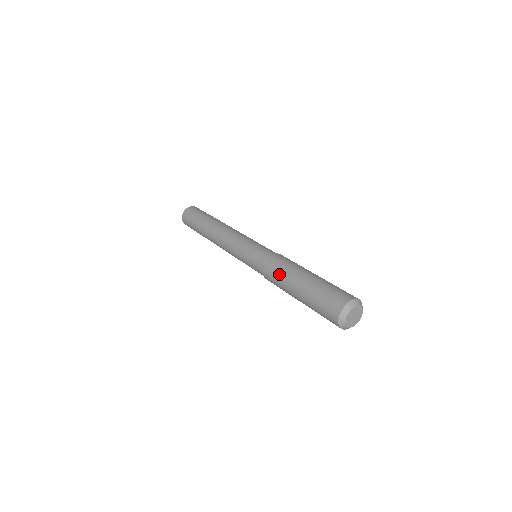
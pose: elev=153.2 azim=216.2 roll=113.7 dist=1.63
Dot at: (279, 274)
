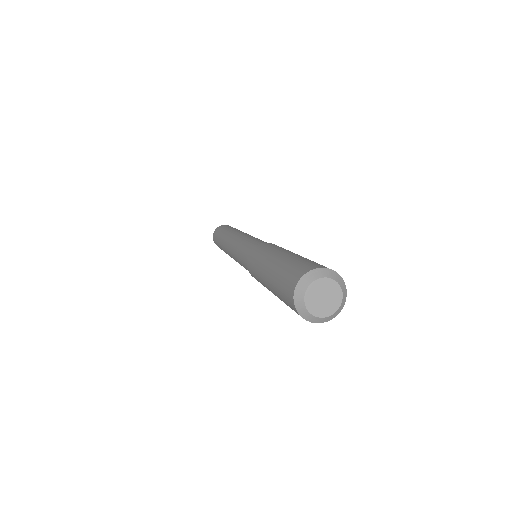
Dot at: (255, 273)
